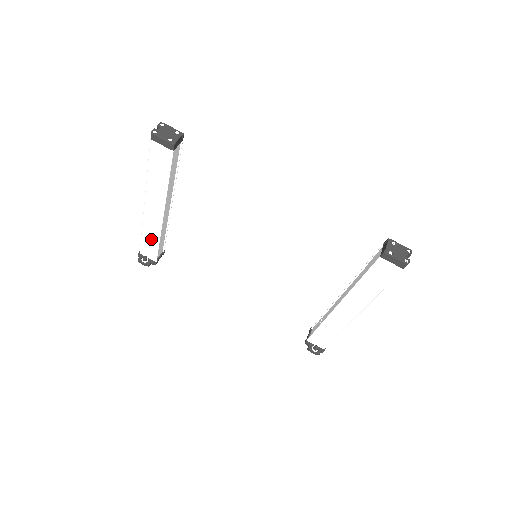
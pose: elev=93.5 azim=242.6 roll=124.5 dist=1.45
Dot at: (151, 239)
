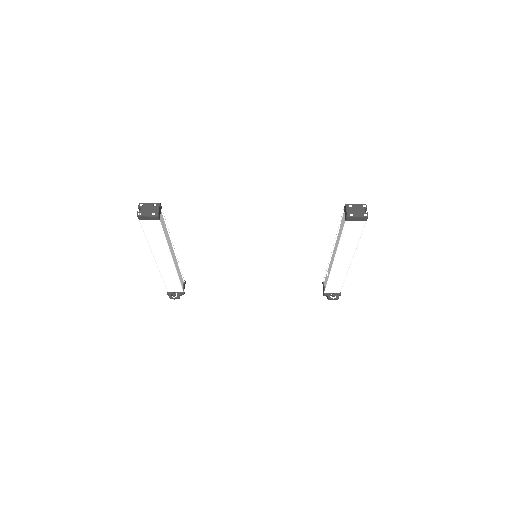
Dot at: (172, 280)
